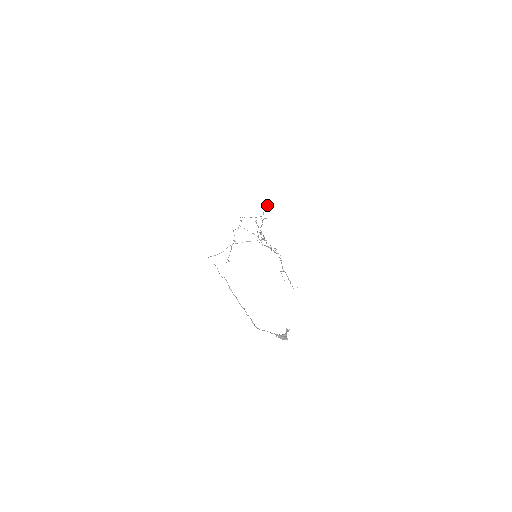
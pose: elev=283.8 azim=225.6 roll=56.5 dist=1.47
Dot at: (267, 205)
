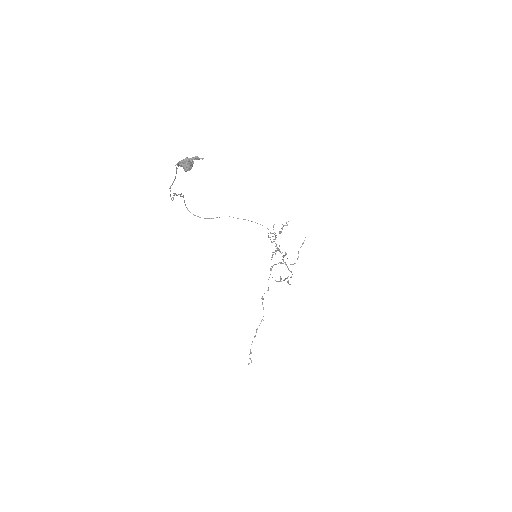
Dot at: occluded
